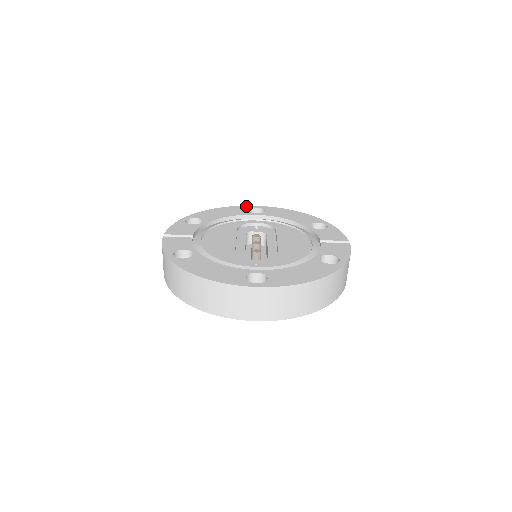
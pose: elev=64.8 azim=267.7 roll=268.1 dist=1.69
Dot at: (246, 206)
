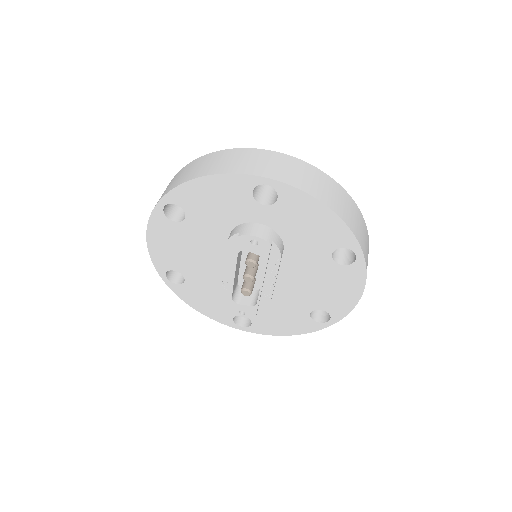
Dot at: occluded
